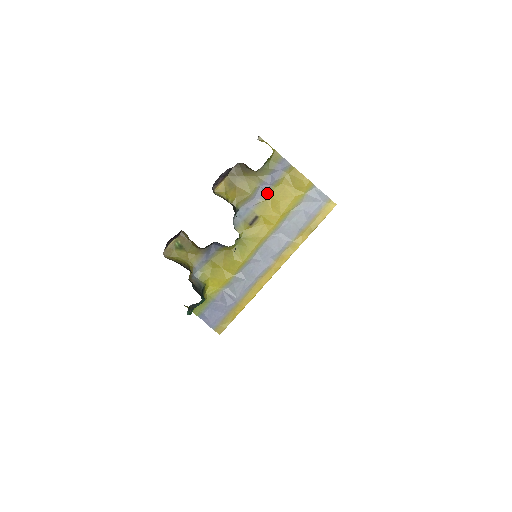
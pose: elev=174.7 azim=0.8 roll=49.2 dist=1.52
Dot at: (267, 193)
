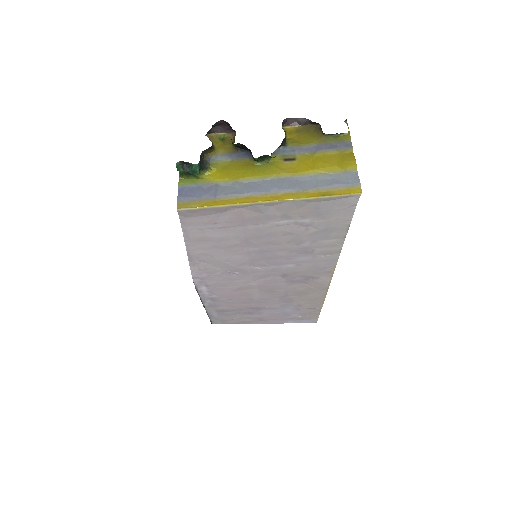
Dot at: (317, 152)
